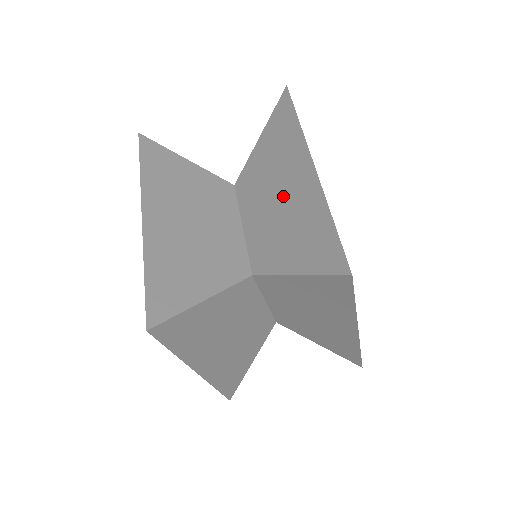
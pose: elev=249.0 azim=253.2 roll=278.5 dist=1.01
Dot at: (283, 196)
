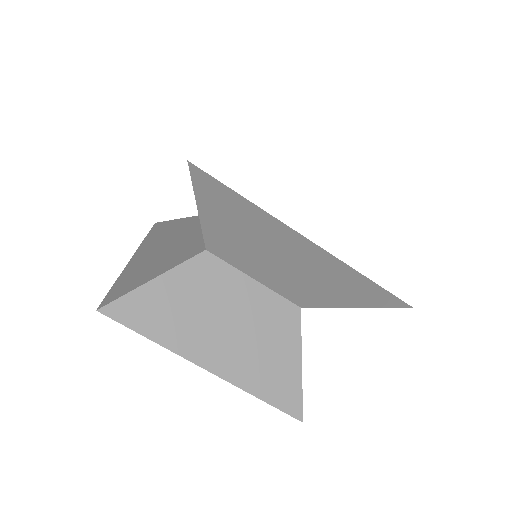
Dot at: (287, 261)
